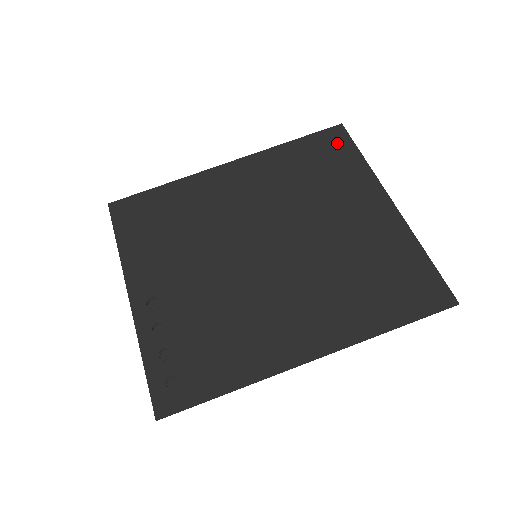
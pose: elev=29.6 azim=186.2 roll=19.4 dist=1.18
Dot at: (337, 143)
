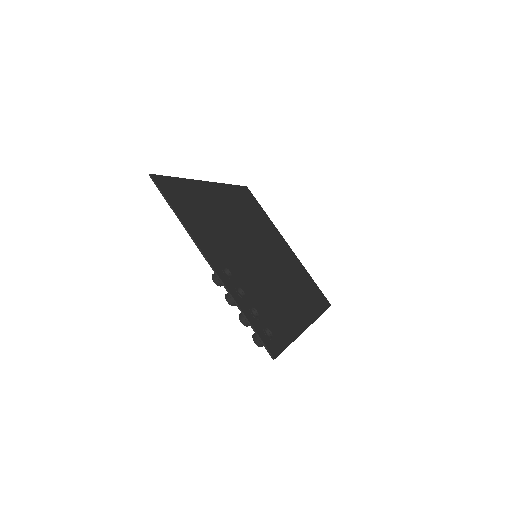
Dot at: (252, 198)
